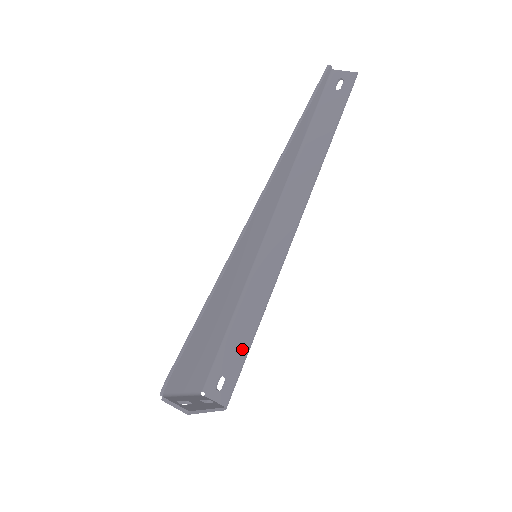
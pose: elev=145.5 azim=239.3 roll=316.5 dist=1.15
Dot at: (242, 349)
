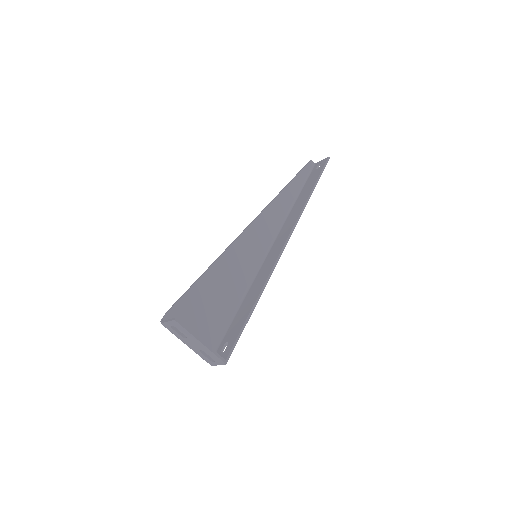
Dot at: (244, 318)
